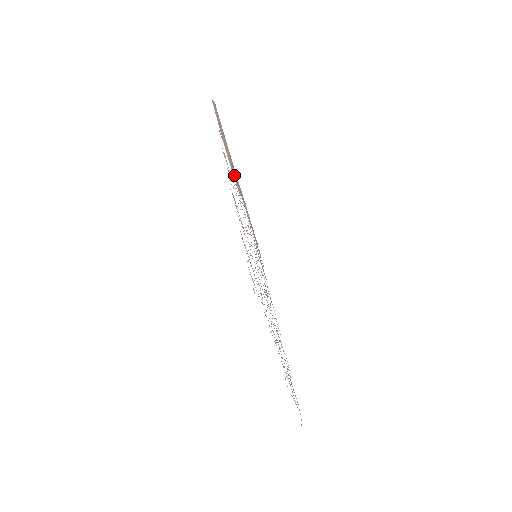
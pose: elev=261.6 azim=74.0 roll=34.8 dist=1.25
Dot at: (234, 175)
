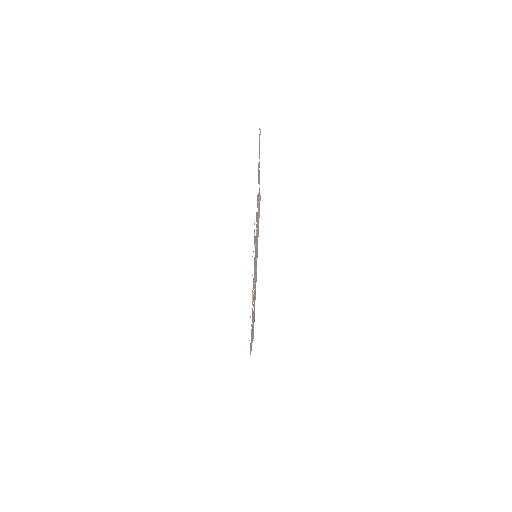
Dot at: occluded
